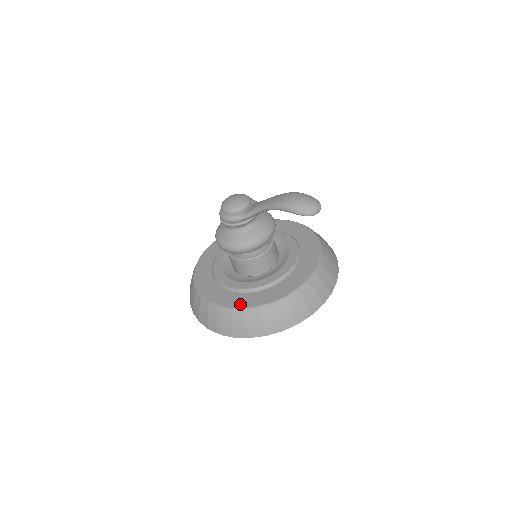
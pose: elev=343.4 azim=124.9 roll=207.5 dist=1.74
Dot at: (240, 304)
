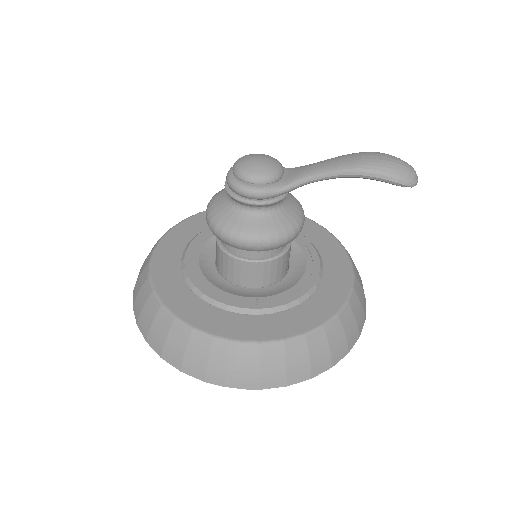
Dot at: (272, 333)
